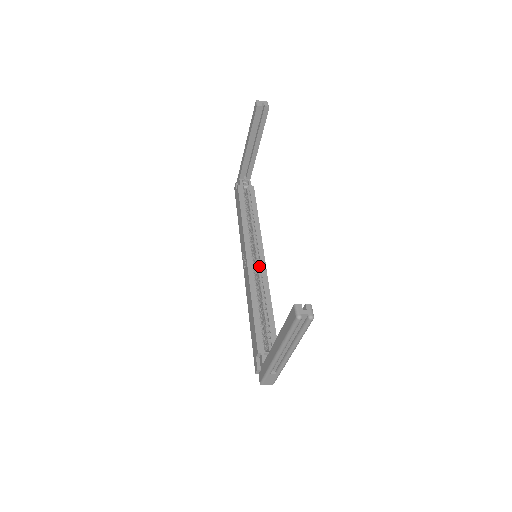
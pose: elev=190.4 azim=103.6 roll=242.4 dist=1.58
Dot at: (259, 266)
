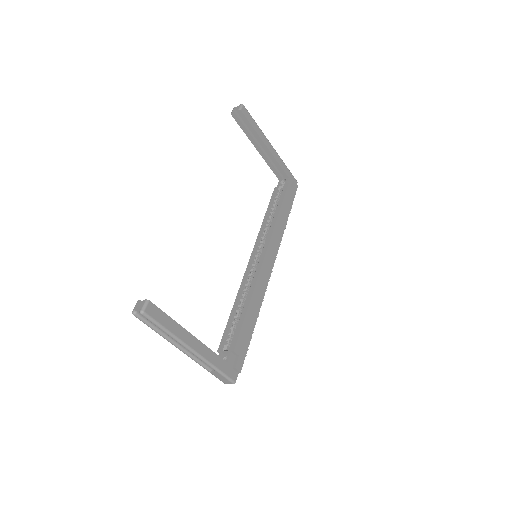
Dot at: (258, 265)
